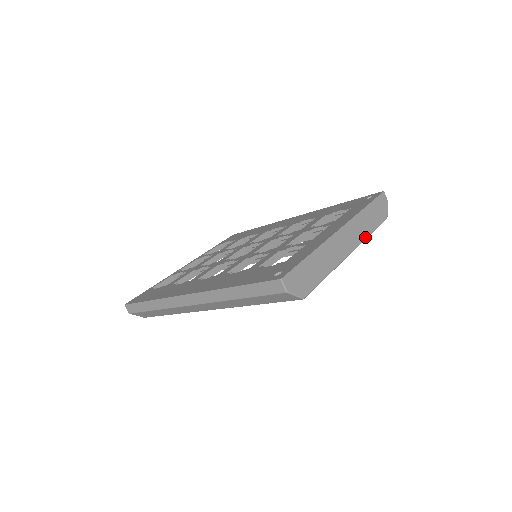
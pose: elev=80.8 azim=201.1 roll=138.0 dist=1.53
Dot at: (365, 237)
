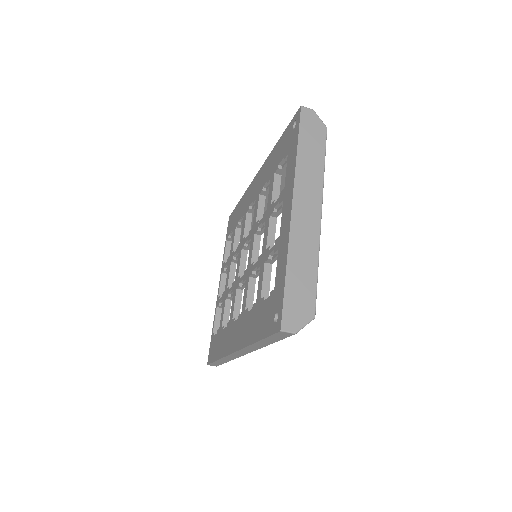
Dot at: (321, 180)
